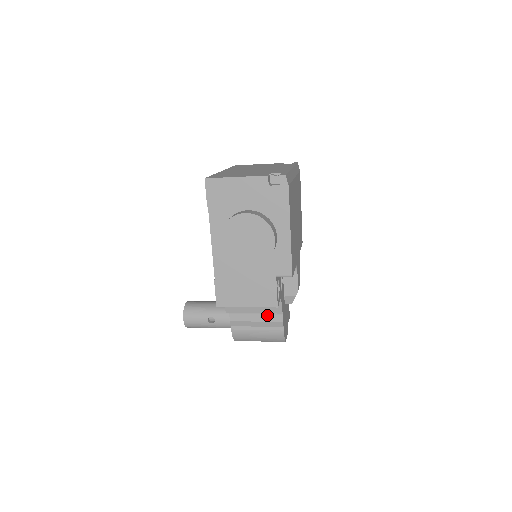
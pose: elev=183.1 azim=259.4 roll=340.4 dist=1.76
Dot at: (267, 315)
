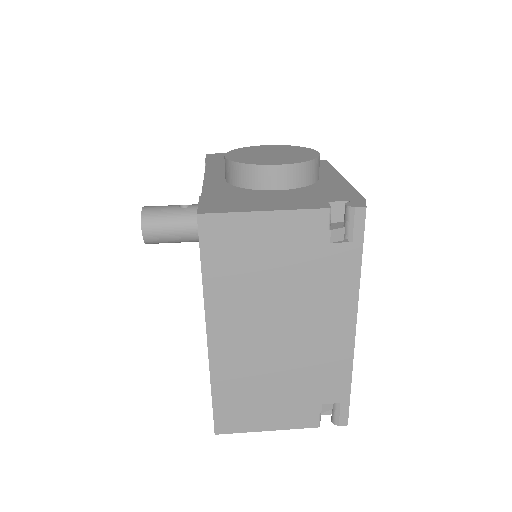
Dot at: occluded
